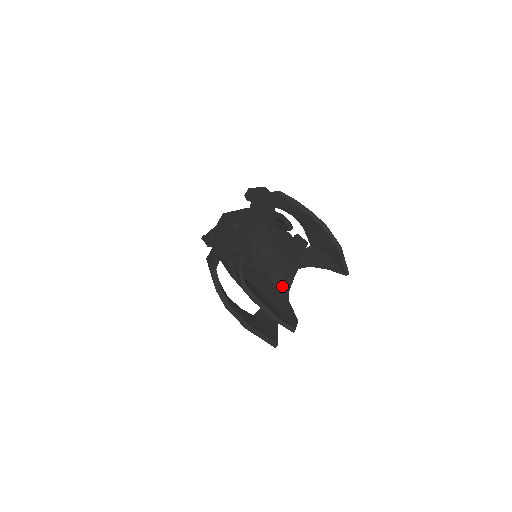
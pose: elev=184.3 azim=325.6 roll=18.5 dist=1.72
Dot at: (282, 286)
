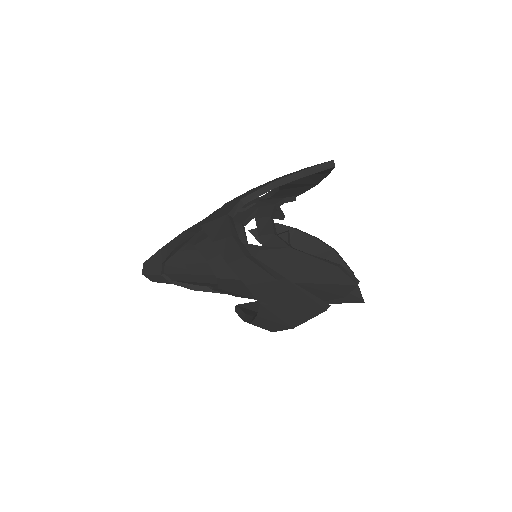
Dot at: occluded
